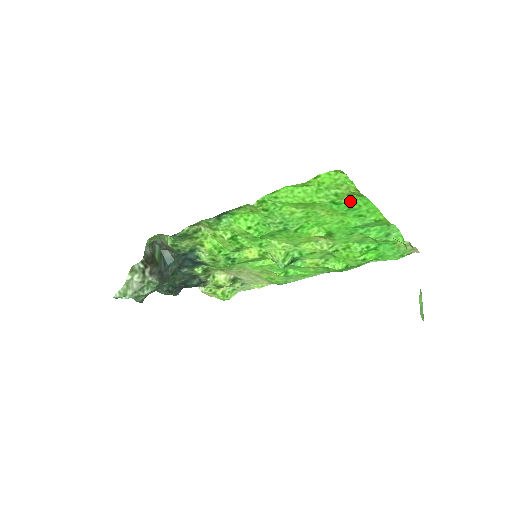
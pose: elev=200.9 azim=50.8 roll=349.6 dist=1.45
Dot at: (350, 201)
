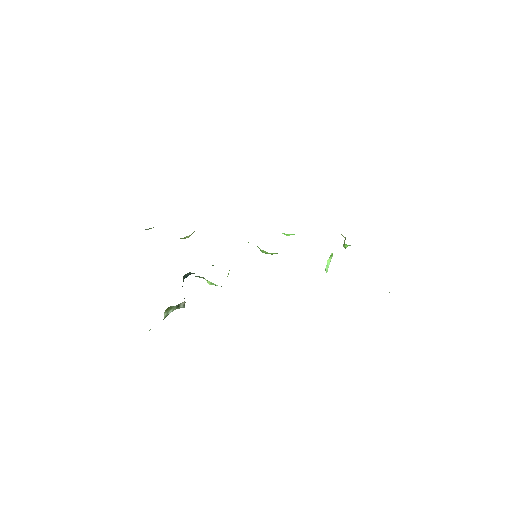
Dot at: occluded
